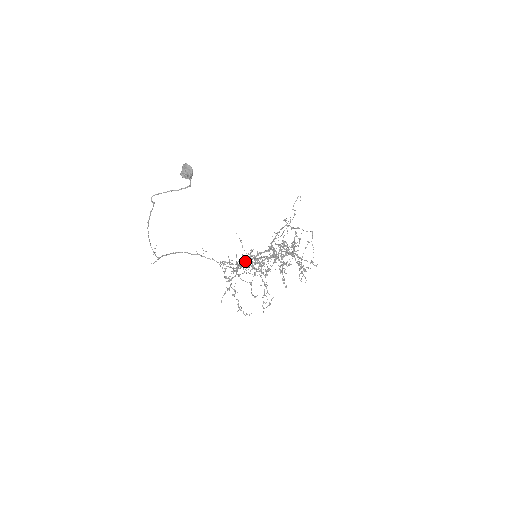
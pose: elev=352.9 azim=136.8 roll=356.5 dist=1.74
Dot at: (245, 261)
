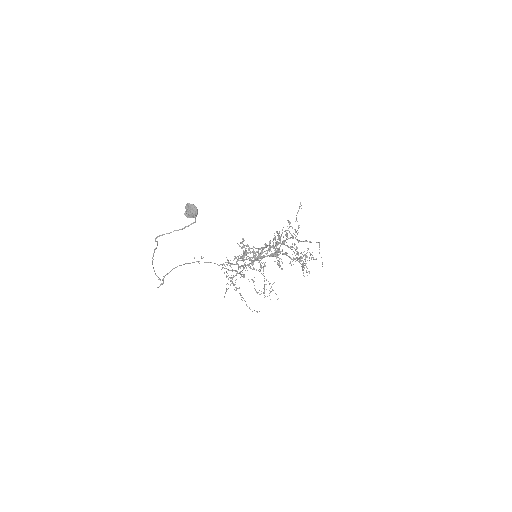
Dot at: (244, 259)
